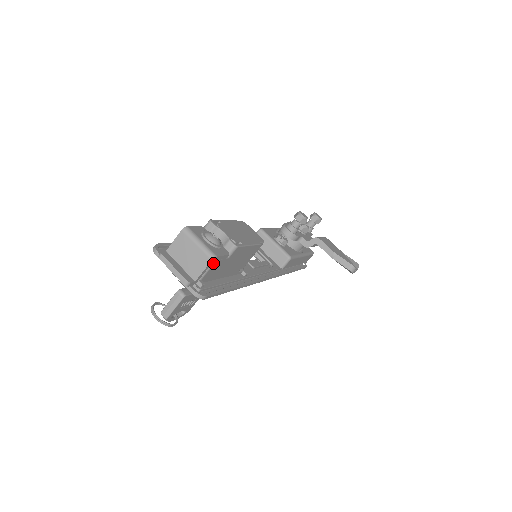
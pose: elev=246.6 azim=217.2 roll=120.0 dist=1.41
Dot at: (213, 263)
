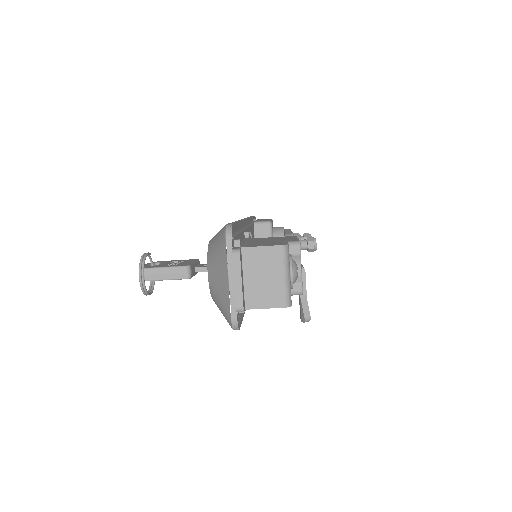
Dot at: occluded
